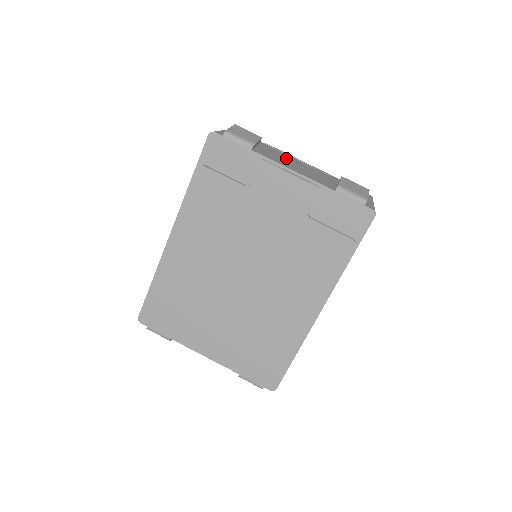
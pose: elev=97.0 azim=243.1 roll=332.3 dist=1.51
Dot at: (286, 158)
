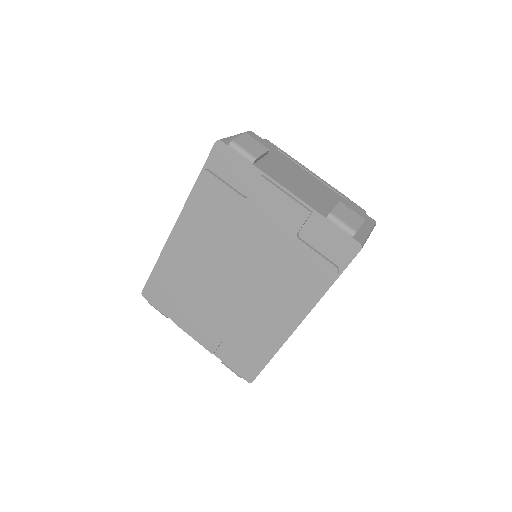
Dot at: (293, 171)
